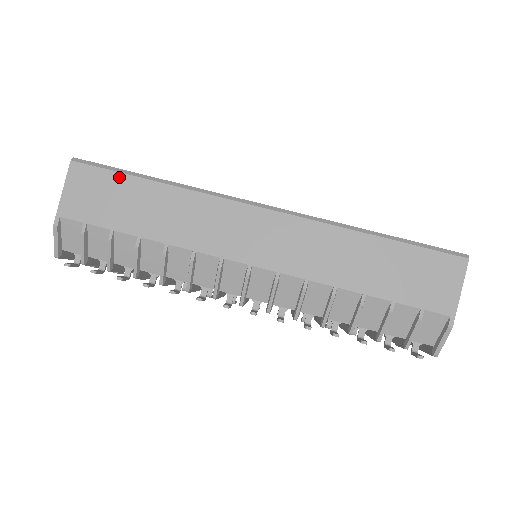
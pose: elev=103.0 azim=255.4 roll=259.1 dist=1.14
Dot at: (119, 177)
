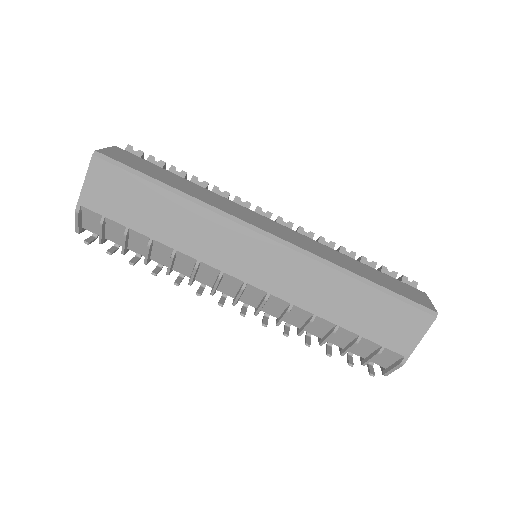
Dot at: (137, 181)
